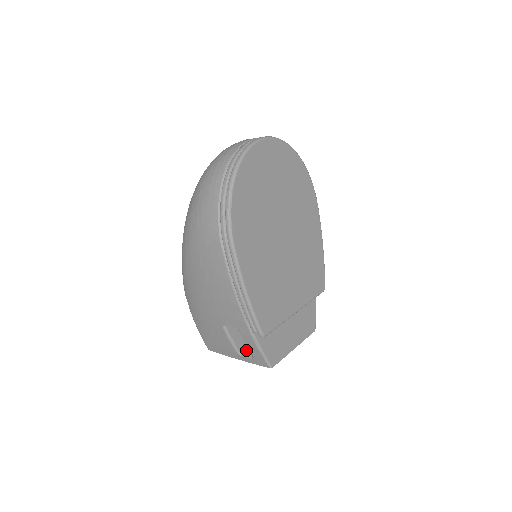
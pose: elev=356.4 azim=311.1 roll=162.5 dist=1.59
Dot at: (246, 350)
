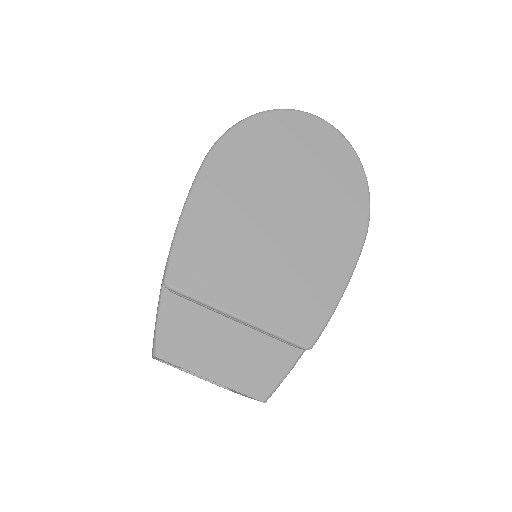
Dot at: occluded
